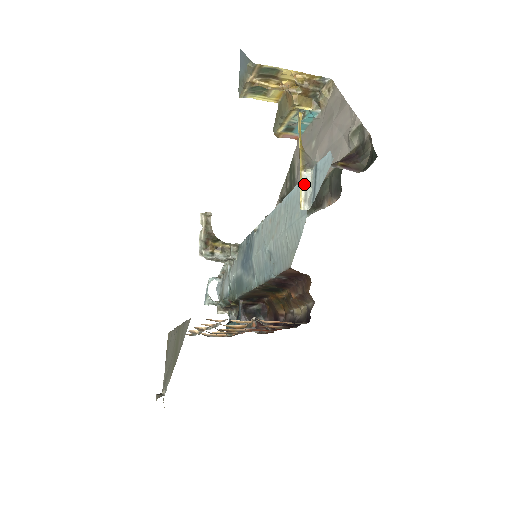
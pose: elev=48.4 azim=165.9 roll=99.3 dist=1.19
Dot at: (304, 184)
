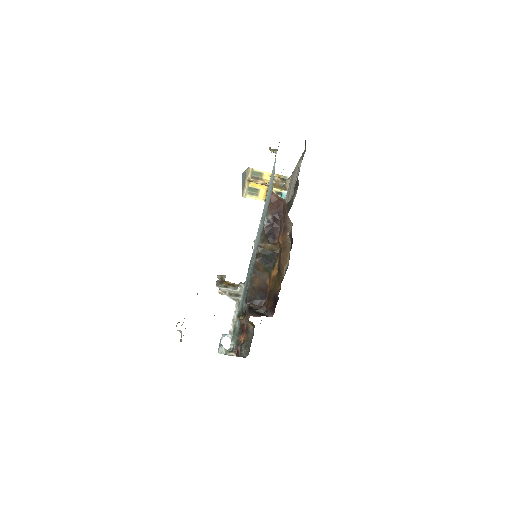
Dot at: (273, 151)
